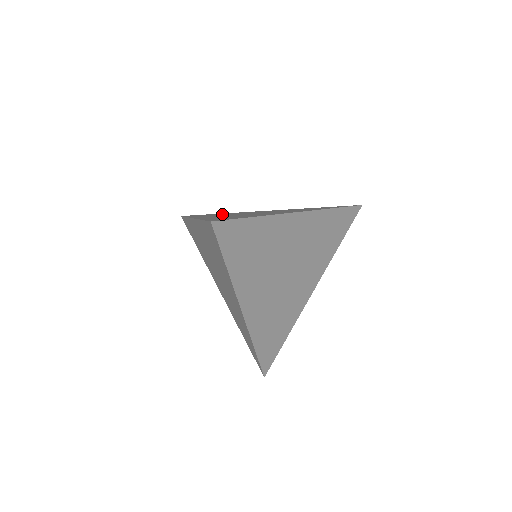
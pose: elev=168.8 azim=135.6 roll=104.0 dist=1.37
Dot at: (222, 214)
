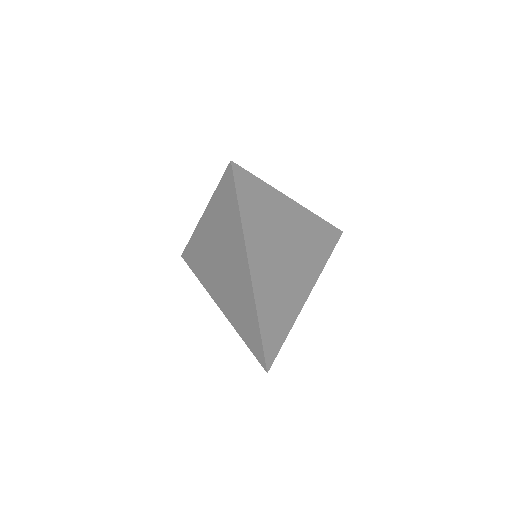
Dot at: occluded
